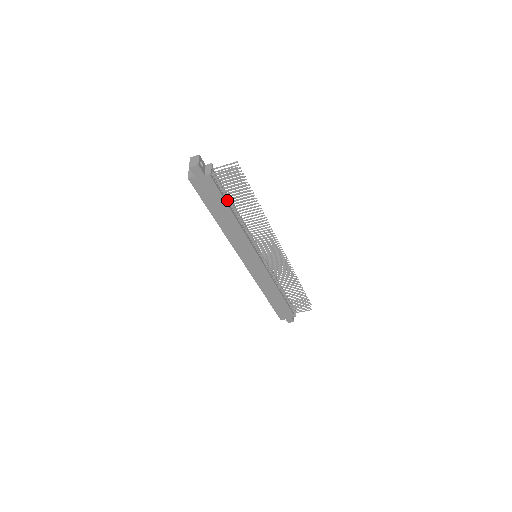
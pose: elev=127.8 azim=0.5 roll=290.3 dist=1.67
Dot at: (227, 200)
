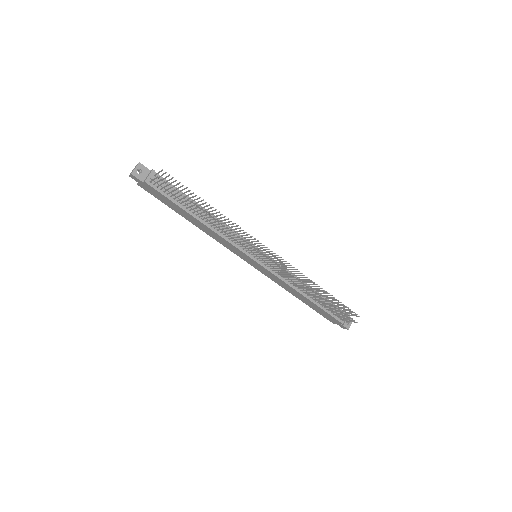
Dot at: (183, 203)
